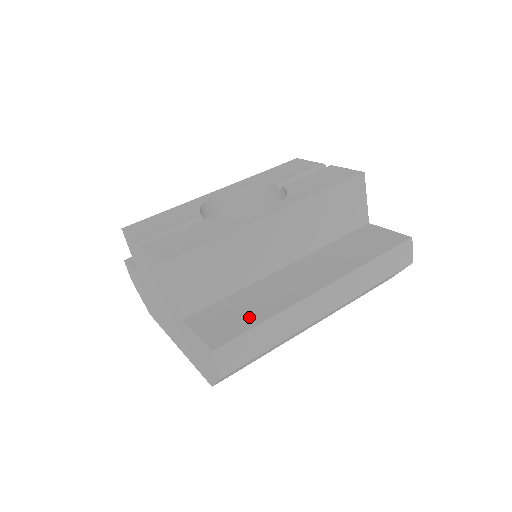
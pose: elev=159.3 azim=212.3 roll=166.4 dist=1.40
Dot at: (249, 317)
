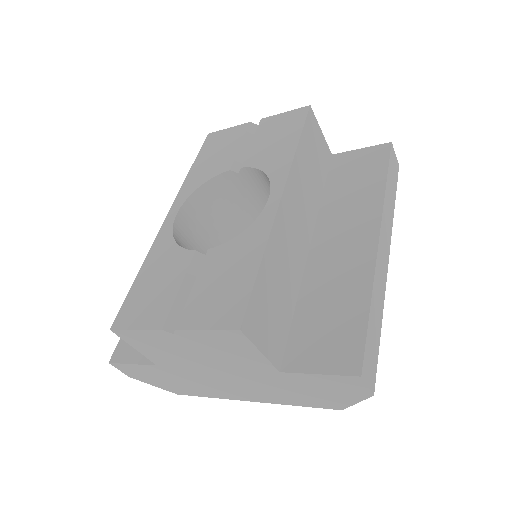
Dot at: (348, 316)
